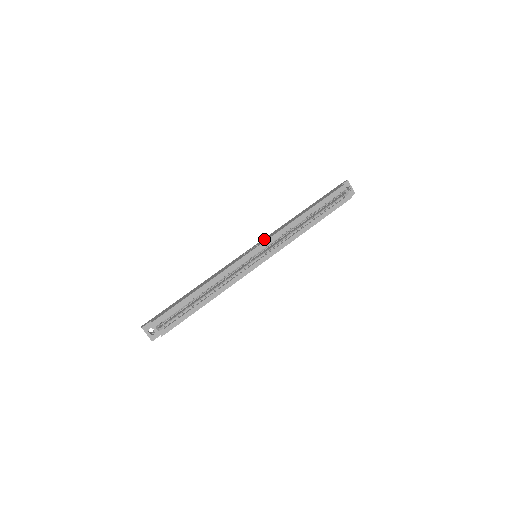
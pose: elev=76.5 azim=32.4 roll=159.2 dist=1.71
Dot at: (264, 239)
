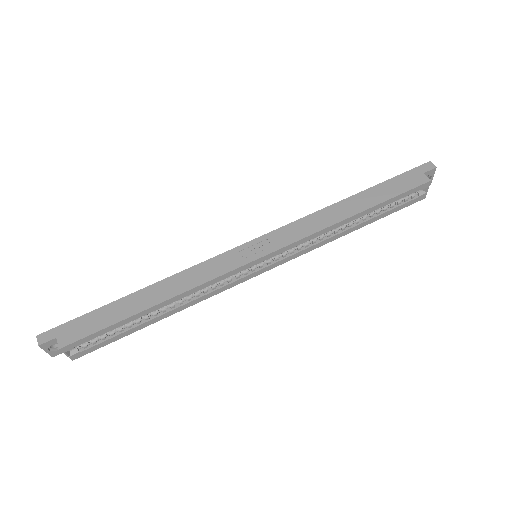
Dot at: (279, 235)
